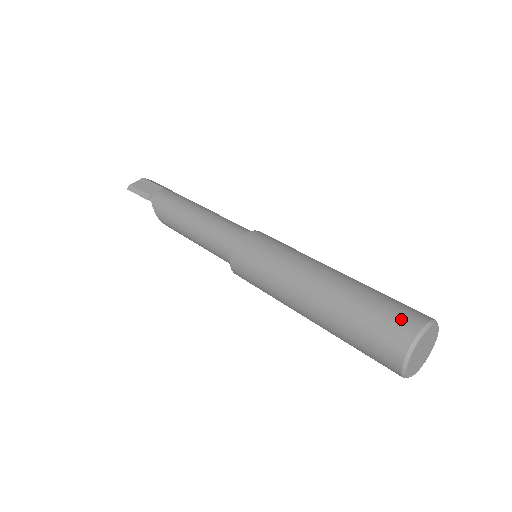
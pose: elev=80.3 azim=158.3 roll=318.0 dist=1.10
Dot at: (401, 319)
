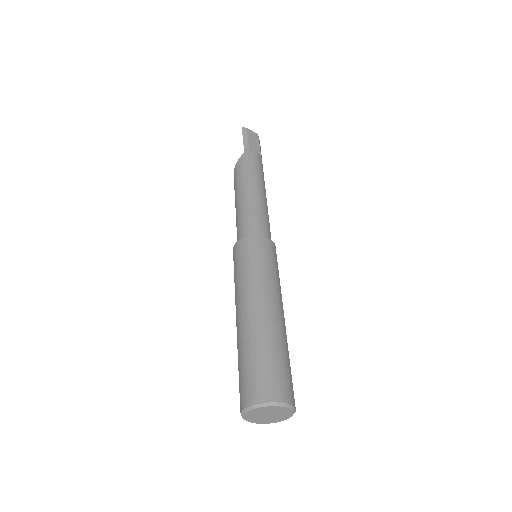
Dot at: (281, 385)
